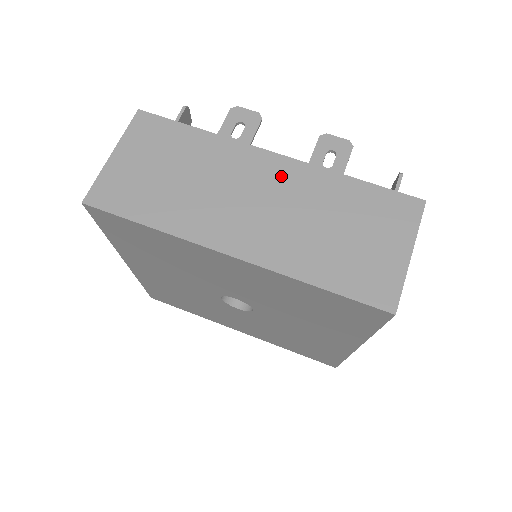
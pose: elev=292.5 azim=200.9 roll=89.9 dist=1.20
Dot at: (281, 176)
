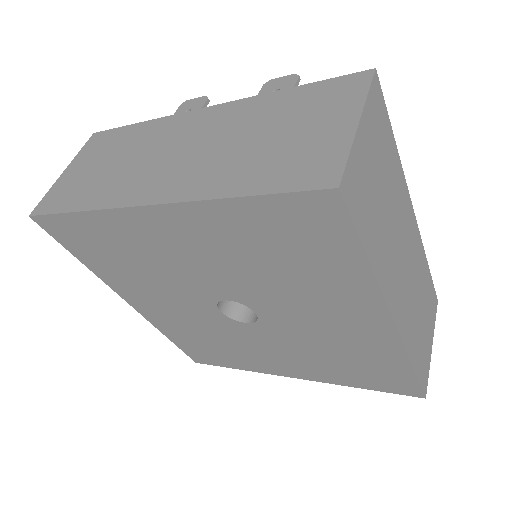
Dot at: (209, 121)
